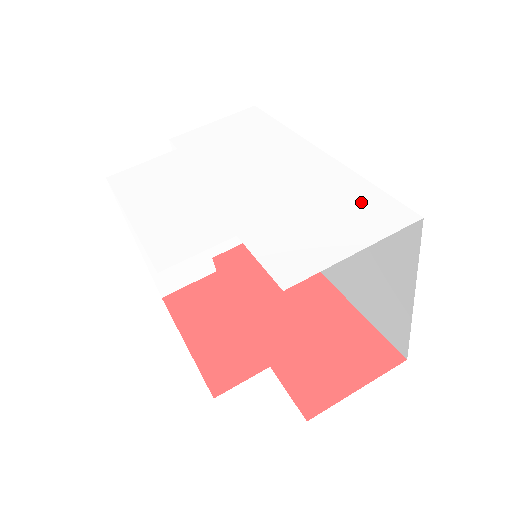
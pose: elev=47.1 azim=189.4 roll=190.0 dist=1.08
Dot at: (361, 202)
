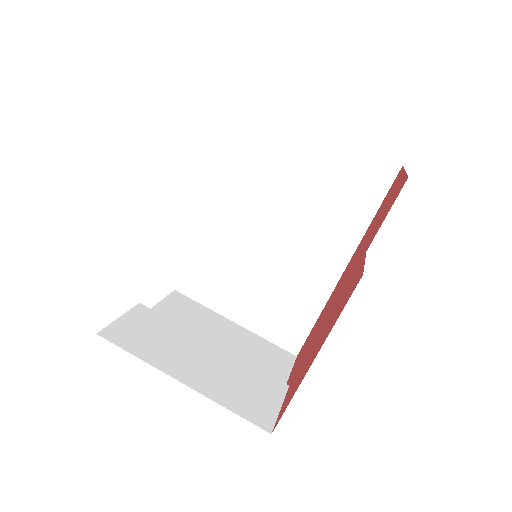
Dot at: occluded
